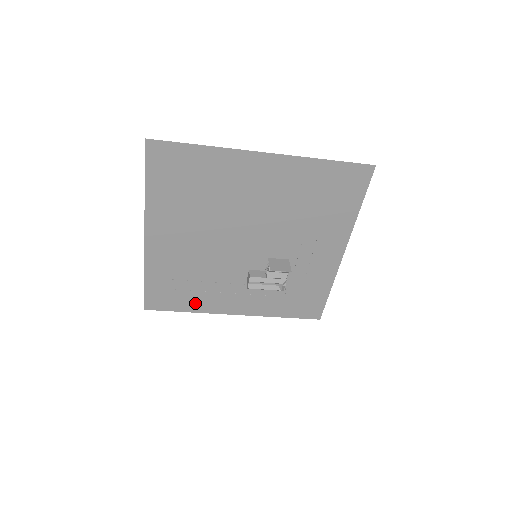
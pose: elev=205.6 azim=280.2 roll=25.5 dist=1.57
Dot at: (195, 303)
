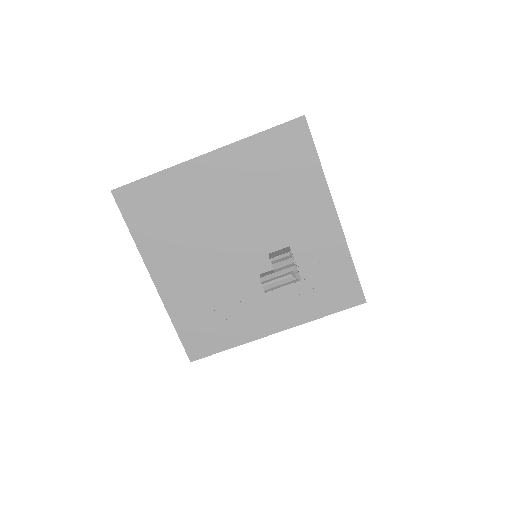
Dot at: (232, 335)
